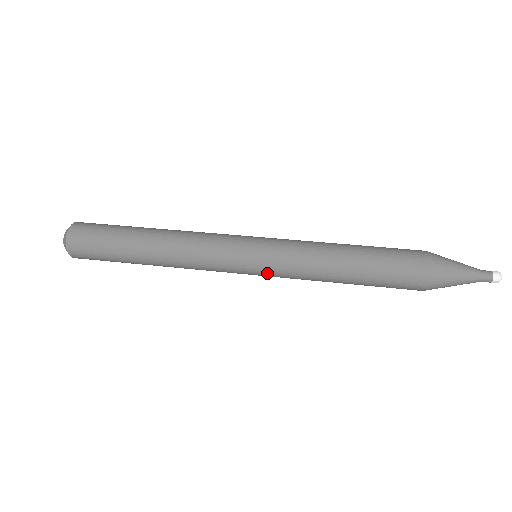
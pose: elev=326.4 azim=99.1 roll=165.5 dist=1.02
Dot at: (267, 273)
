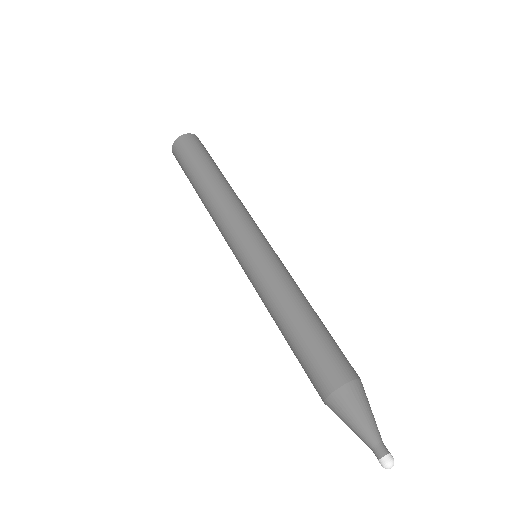
Dot at: (248, 267)
